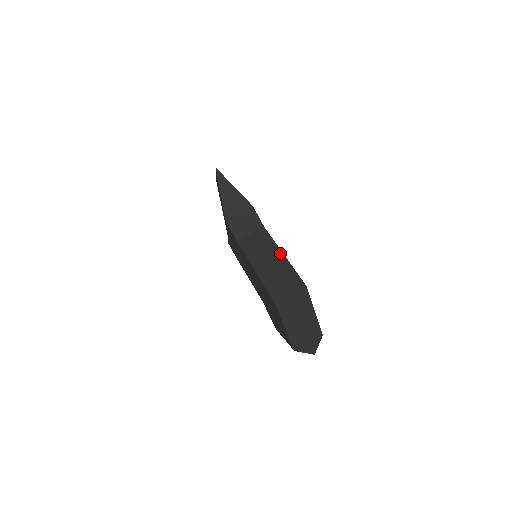
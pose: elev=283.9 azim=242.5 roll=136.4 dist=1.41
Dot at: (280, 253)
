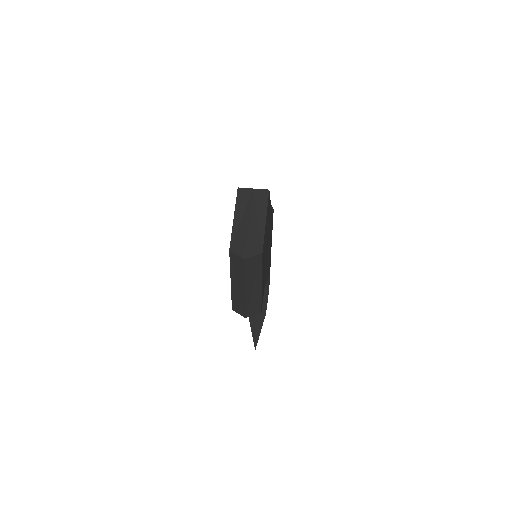
Dot at: occluded
